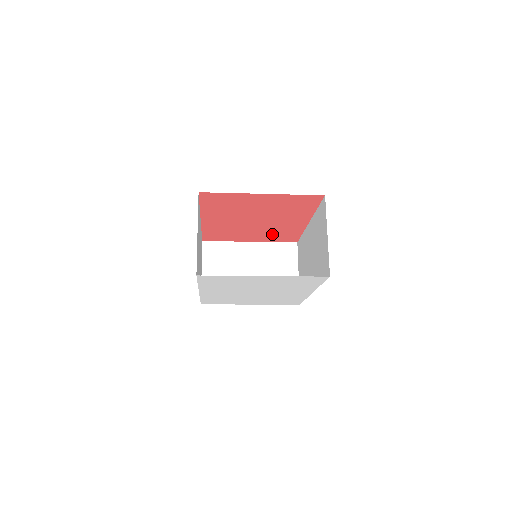
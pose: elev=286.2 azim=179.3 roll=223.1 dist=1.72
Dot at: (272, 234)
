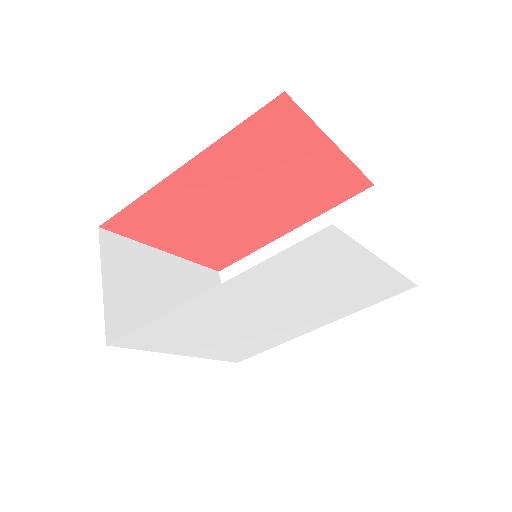
Dot at: (217, 243)
